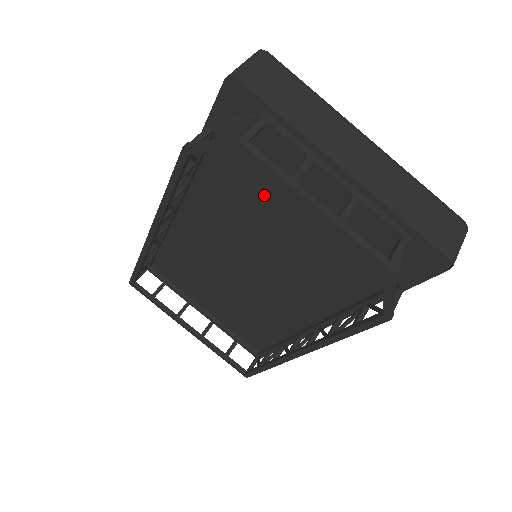
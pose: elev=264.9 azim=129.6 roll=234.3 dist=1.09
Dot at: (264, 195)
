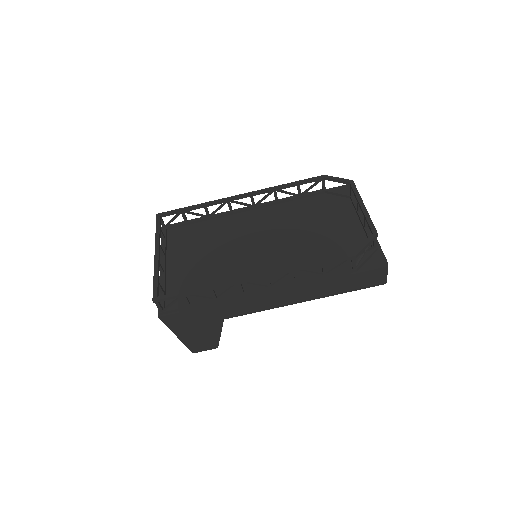
Dot at: (318, 218)
